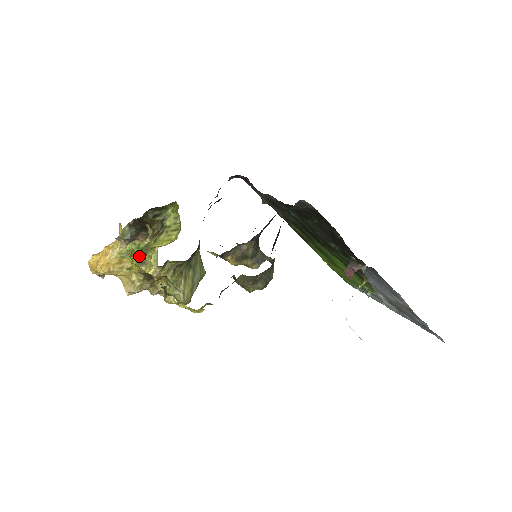
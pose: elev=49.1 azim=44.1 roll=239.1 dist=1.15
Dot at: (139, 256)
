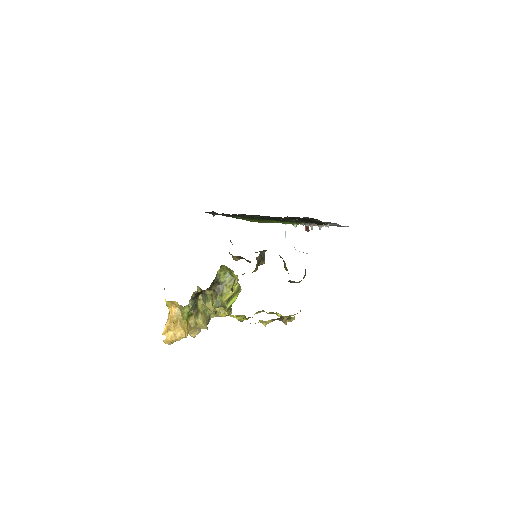
Dot at: occluded
